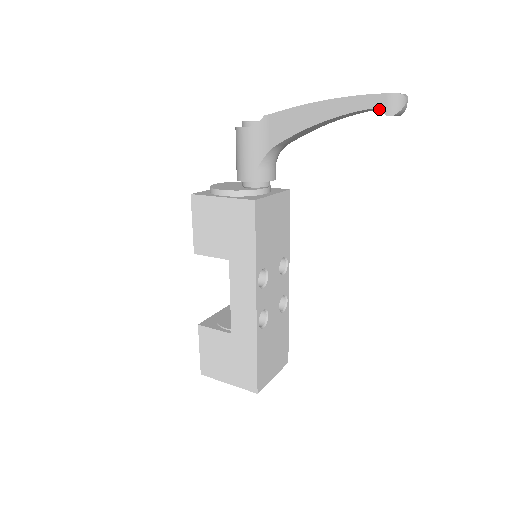
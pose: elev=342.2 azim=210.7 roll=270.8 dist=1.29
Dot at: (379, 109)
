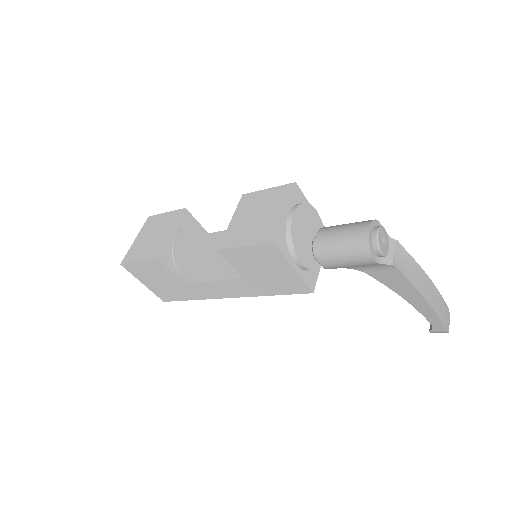
Dot at: (433, 328)
